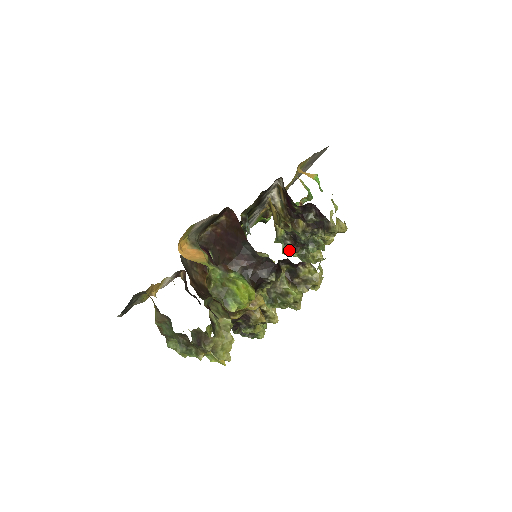
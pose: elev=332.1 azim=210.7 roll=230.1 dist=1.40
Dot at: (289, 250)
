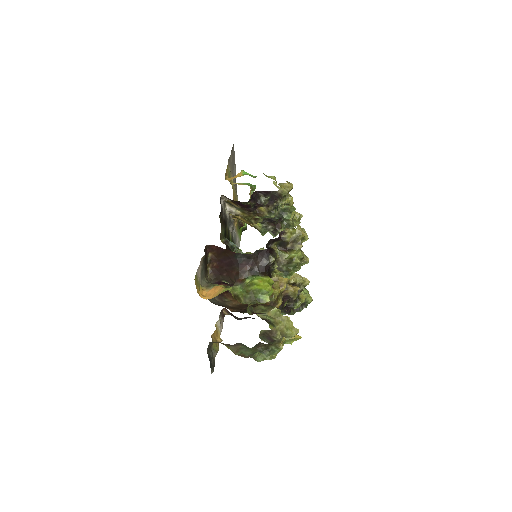
Dot at: (275, 231)
